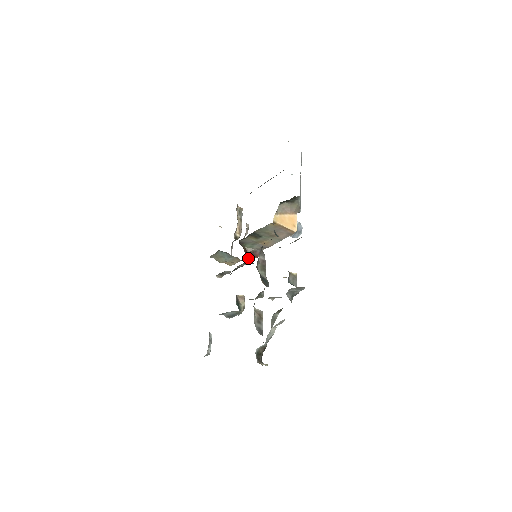
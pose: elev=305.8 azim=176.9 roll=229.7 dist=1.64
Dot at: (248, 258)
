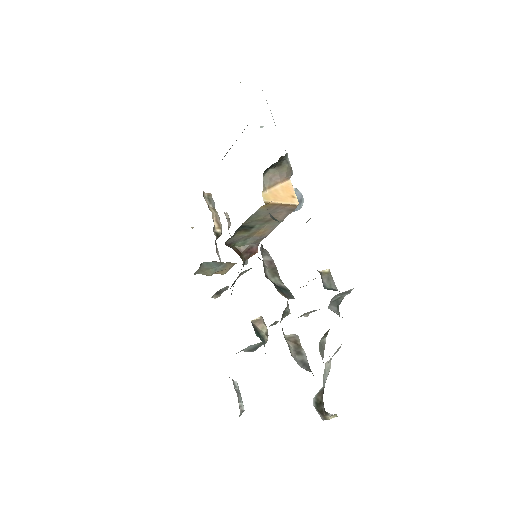
Dot at: (244, 259)
